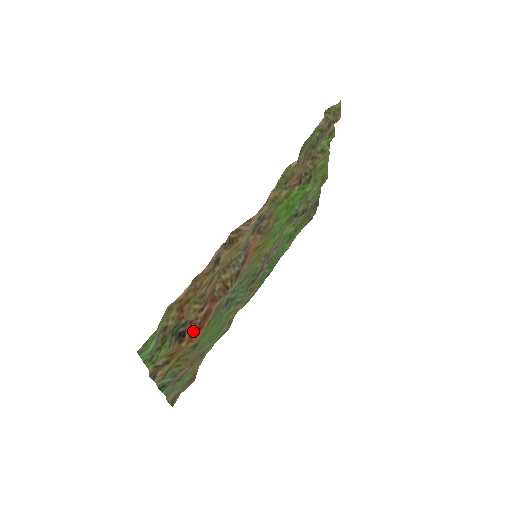
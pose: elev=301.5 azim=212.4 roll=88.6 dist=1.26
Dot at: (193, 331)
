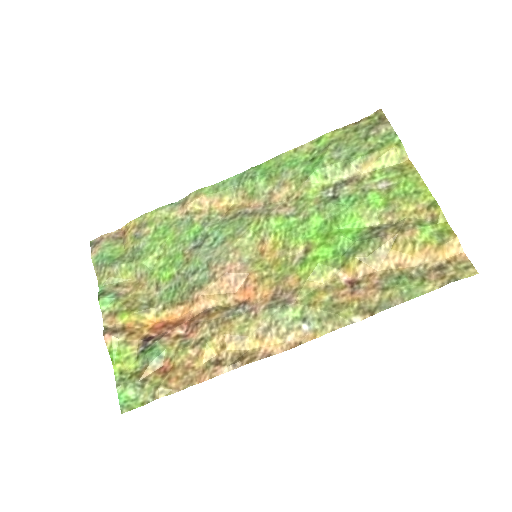
Dot at: (159, 331)
